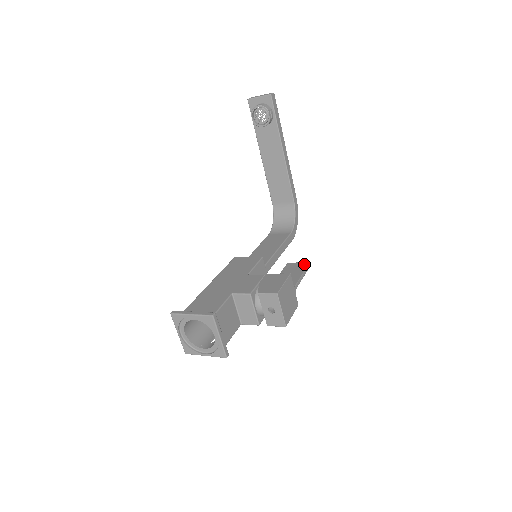
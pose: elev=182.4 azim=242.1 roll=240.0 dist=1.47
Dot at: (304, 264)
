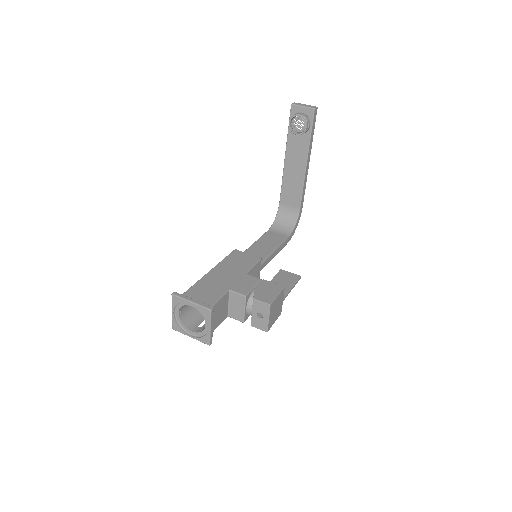
Dot at: (296, 276)
